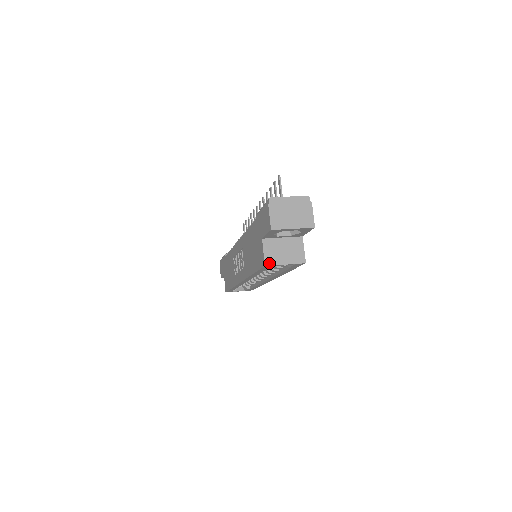
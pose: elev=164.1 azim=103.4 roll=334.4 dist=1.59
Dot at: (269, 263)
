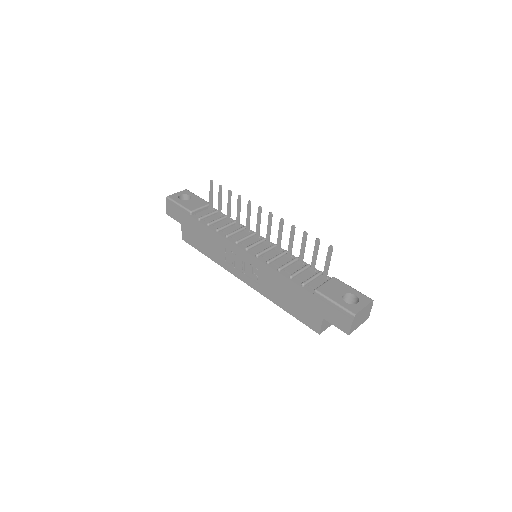
Dot at: (322, 331)
